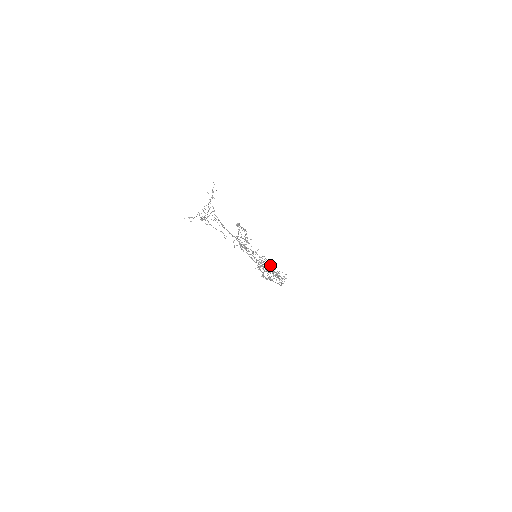
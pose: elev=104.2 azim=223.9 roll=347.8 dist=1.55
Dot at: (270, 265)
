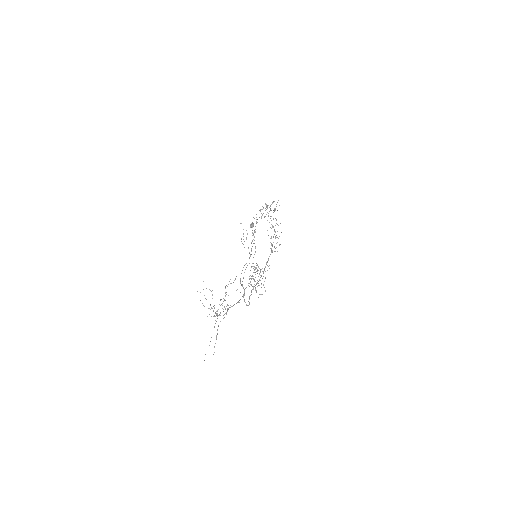
Dot at: occluded
